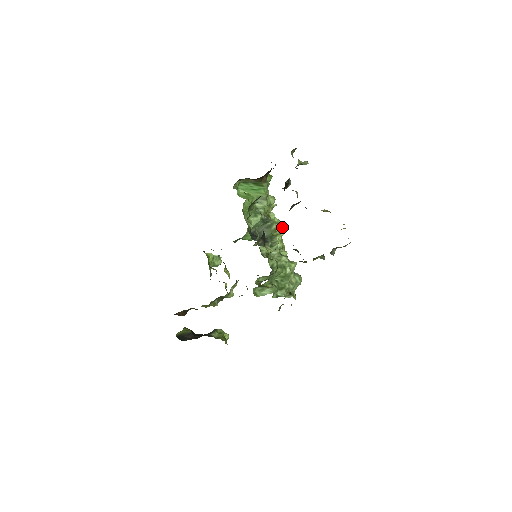
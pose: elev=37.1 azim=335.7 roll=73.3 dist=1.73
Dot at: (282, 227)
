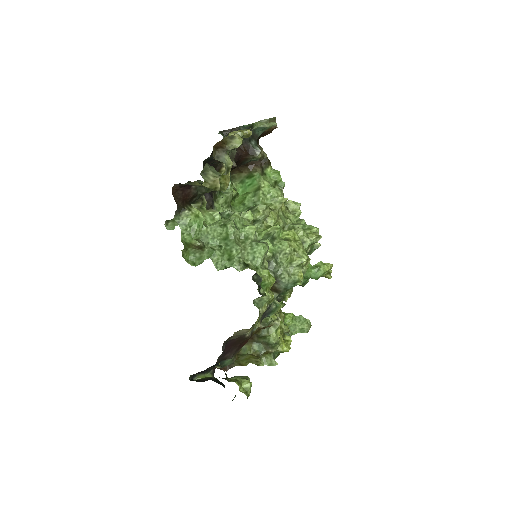
Dot at: (317, 233)
